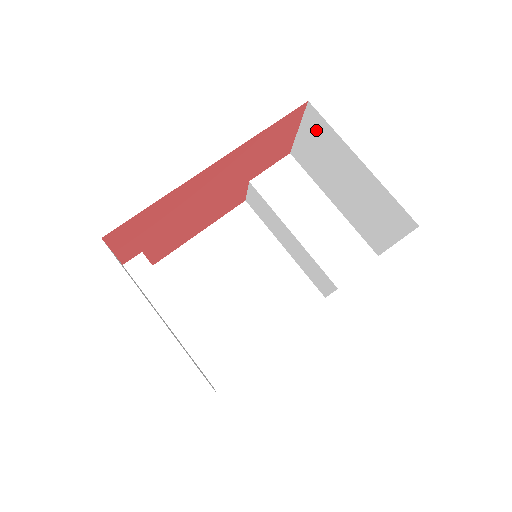
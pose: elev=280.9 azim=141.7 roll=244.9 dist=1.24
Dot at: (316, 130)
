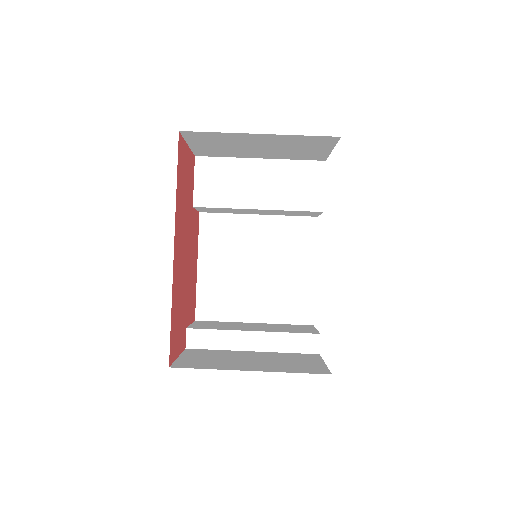
Dot at: (203, 139)
